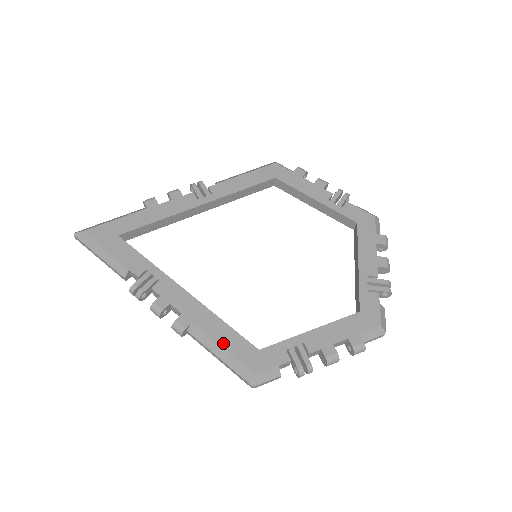
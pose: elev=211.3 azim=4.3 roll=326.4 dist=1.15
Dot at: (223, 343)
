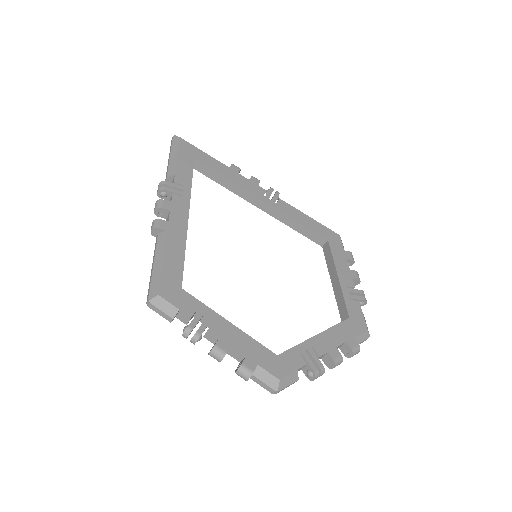
Dot at: (167, 259)
